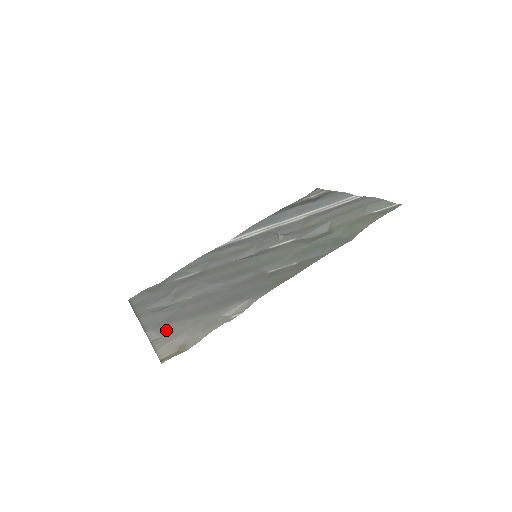
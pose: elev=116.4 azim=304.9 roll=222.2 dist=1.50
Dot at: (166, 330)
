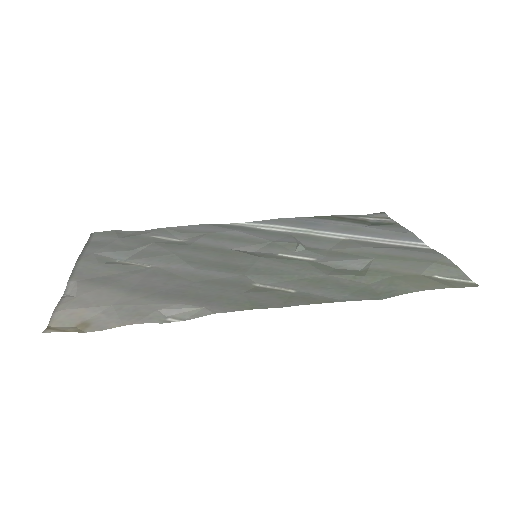
Dot at: (88, 291)
